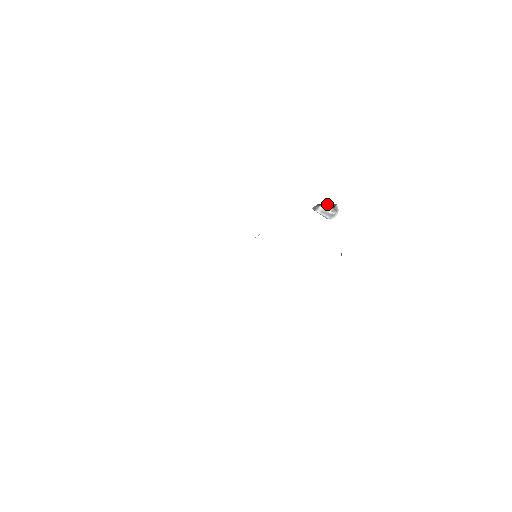
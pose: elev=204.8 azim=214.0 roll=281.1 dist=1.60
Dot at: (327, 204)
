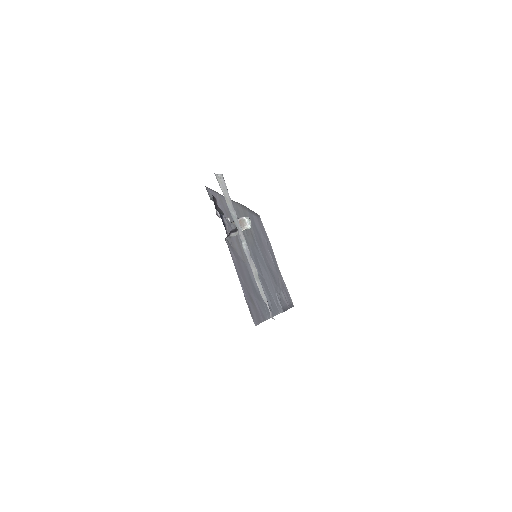
Dot at: (230, 233)
